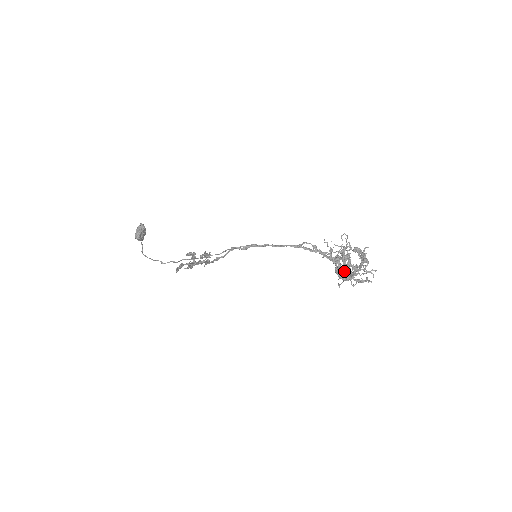
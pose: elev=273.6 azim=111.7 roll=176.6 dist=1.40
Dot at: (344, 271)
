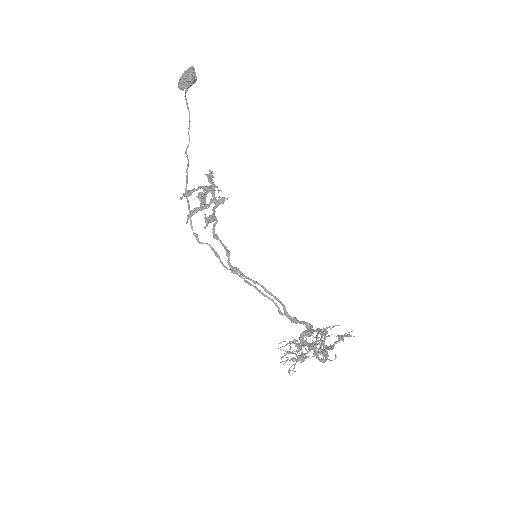
Dot at: (292, 360)
